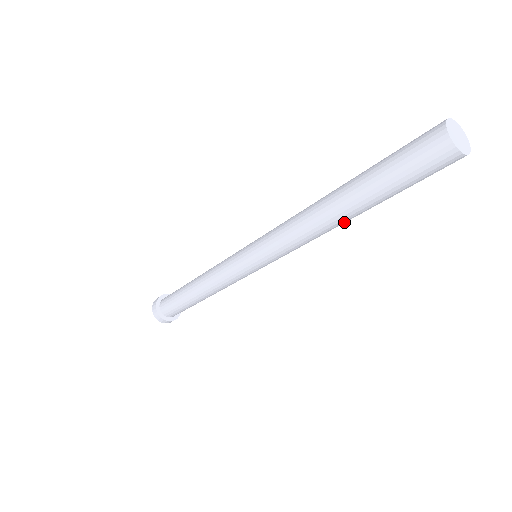
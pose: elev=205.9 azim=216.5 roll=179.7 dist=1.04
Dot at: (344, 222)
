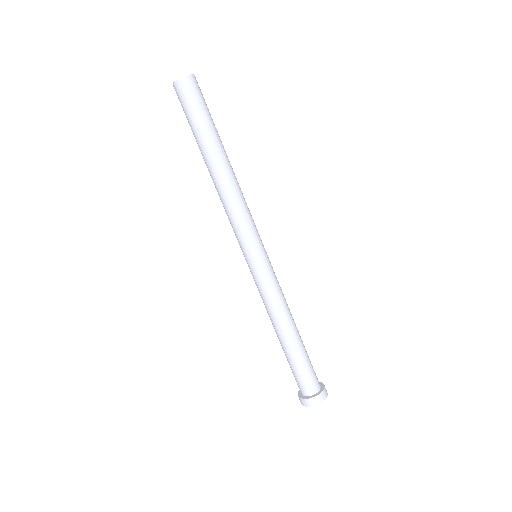
Dot at: (220, 169)
